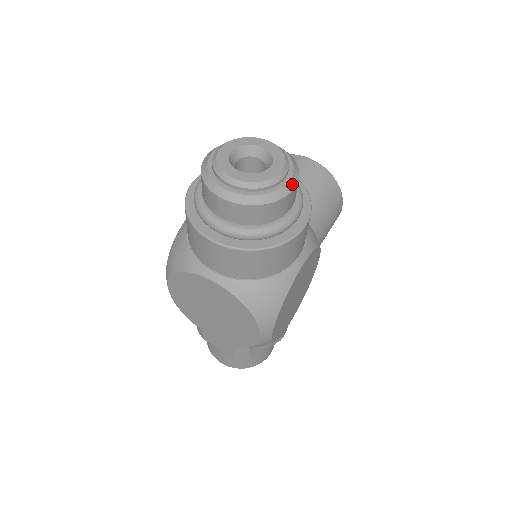
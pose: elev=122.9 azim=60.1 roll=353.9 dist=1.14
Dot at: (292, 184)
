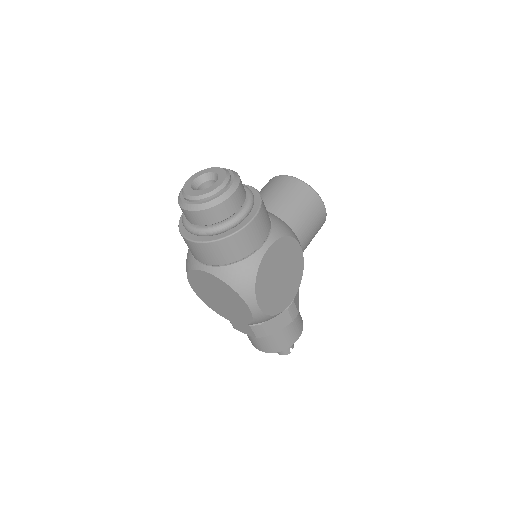
Dot at: (231, 191)
